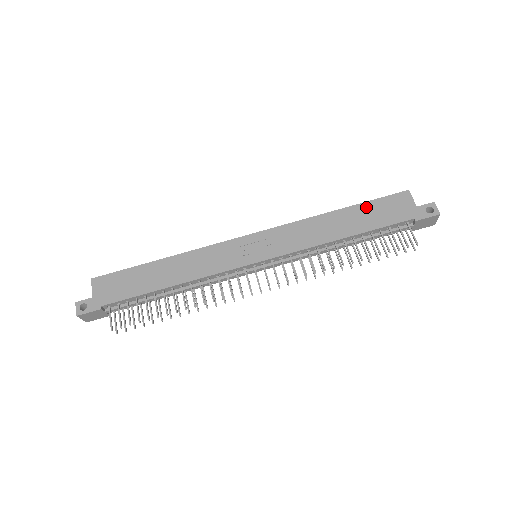
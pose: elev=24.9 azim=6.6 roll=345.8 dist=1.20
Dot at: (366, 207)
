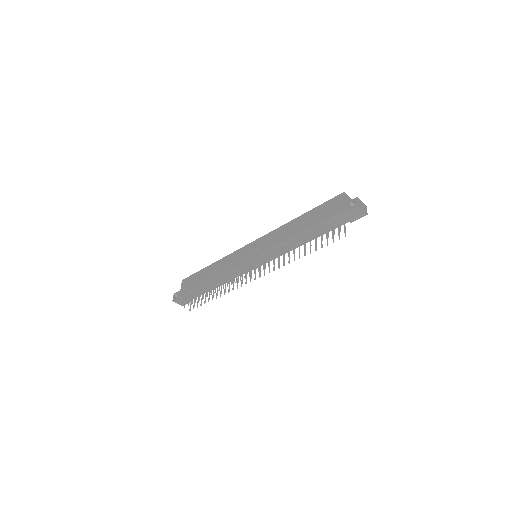
Dot at: (315, 211)
